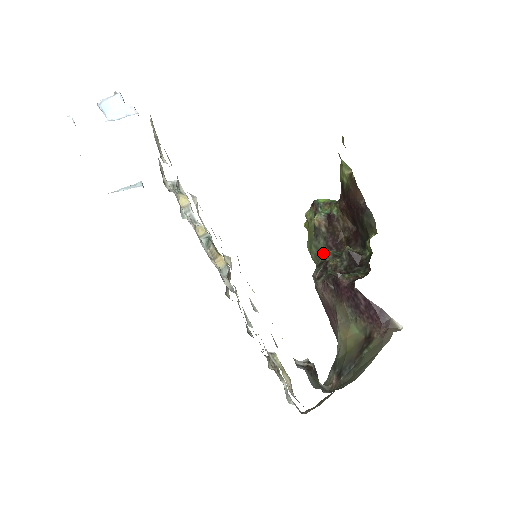
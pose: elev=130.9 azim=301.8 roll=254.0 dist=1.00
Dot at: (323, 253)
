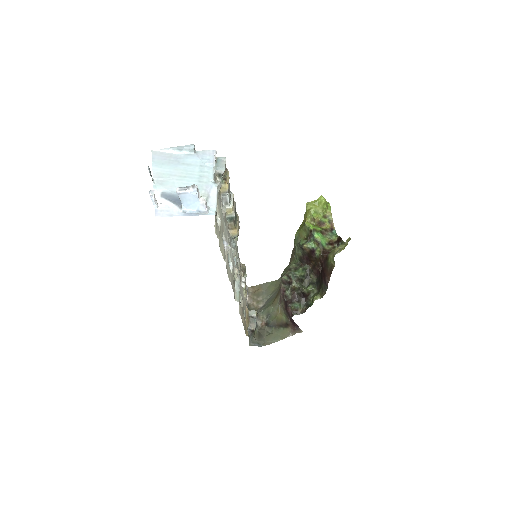
Dot at: (299, 255)
